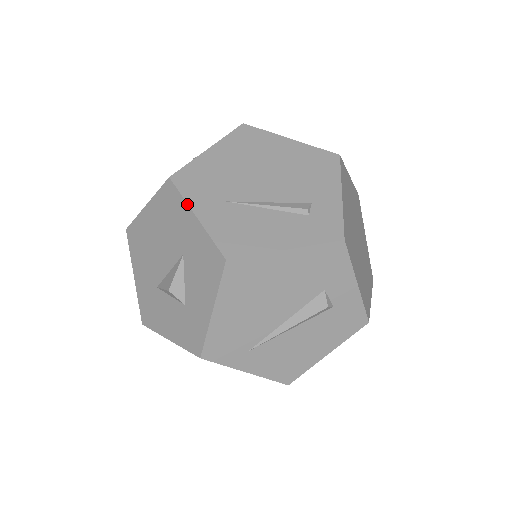
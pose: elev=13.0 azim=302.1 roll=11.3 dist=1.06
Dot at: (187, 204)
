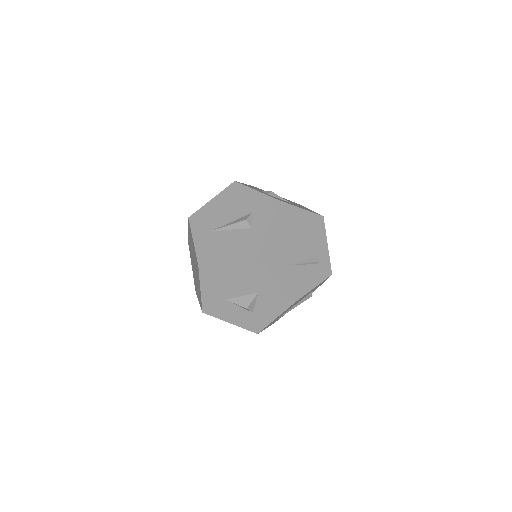
Dot at: (271, 273)
